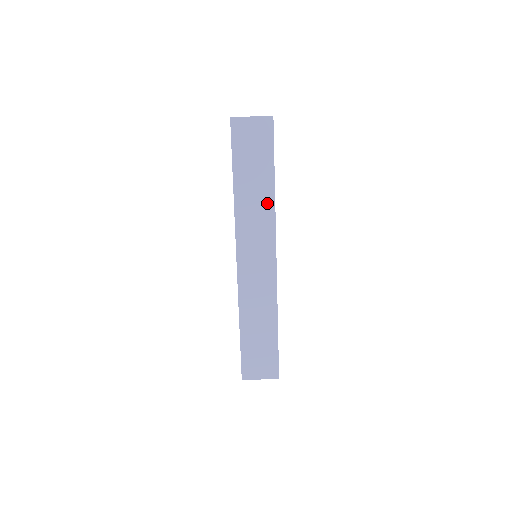
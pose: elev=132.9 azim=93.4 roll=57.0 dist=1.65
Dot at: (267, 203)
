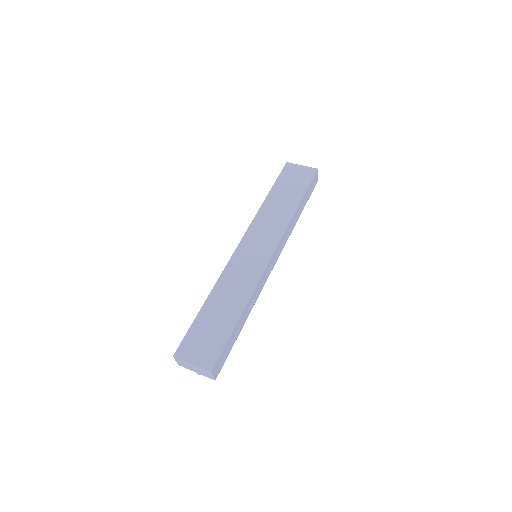
Dot at: (286, 216)
